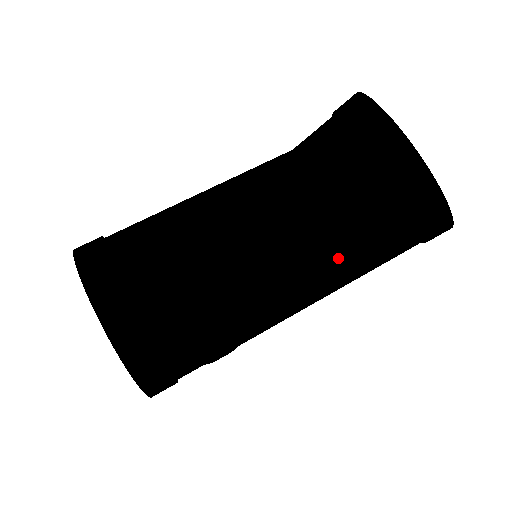
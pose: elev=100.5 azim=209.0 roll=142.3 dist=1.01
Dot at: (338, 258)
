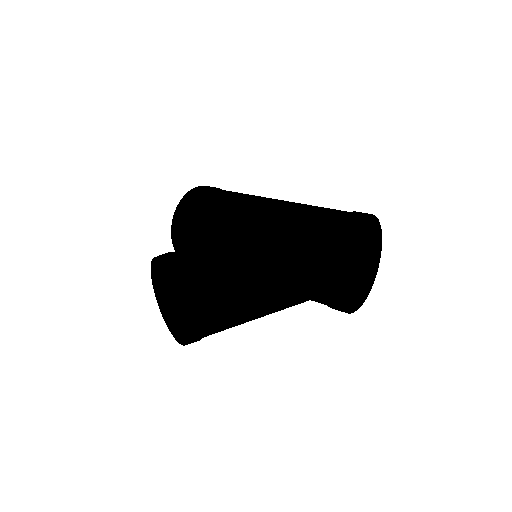
Dot at: occluded
